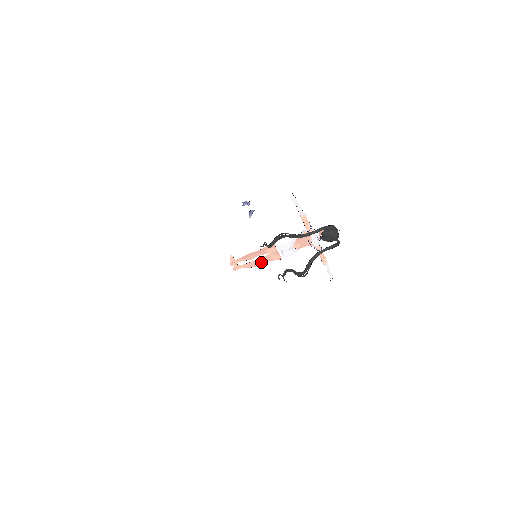
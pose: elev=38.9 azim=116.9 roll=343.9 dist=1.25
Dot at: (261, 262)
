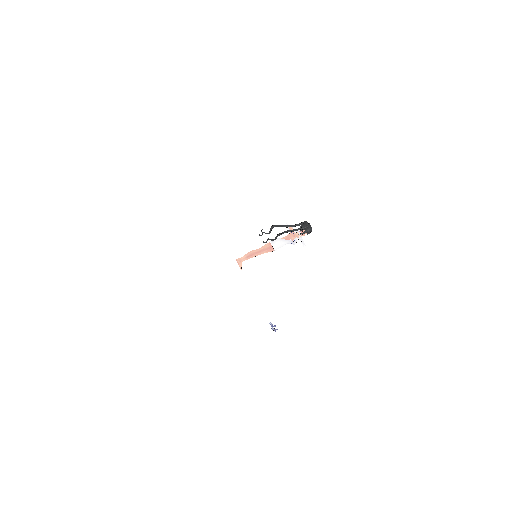
Dot at: (257, 252)
